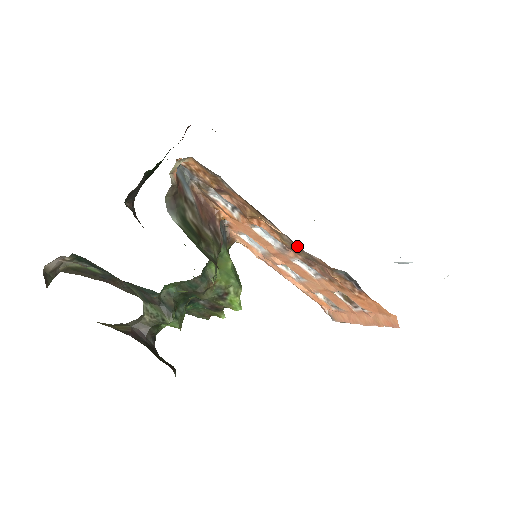
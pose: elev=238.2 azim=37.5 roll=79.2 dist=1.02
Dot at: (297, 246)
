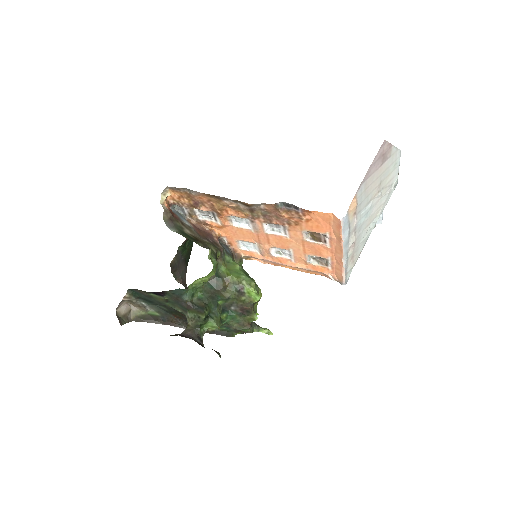
Dot at: (247, 205)
